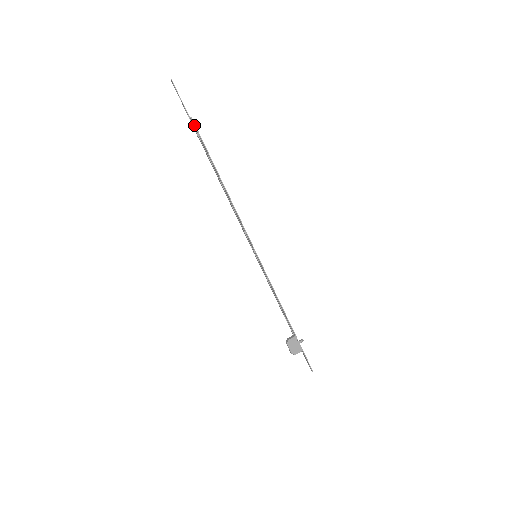
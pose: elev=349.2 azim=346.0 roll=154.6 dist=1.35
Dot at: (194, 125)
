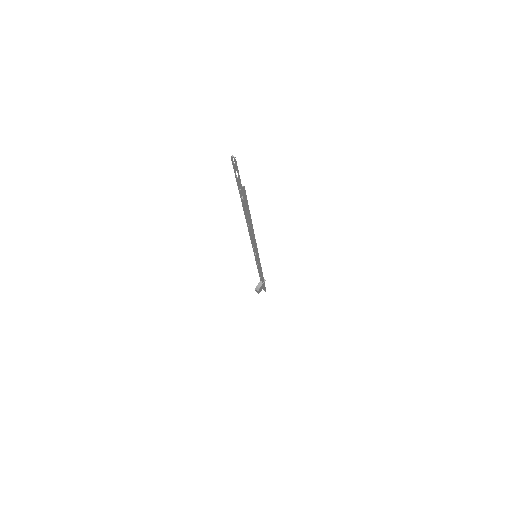
Dot at: (244, 192)
